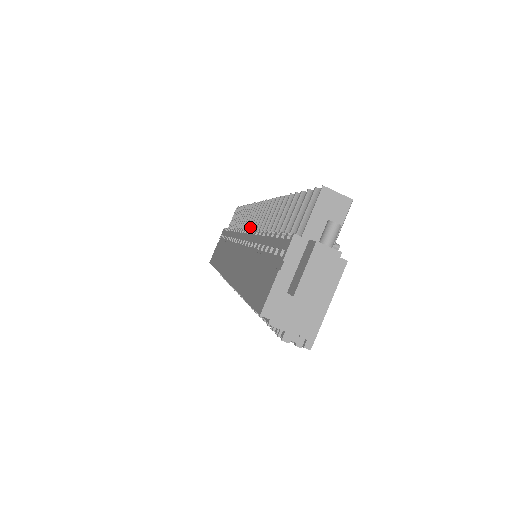
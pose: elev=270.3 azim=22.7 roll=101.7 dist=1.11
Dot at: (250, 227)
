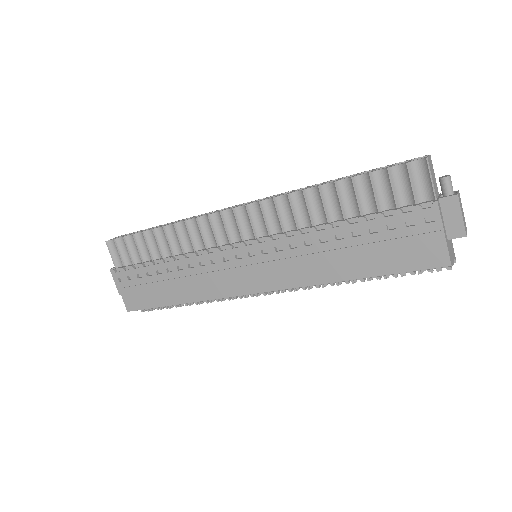
Dot at: (231, 239)
